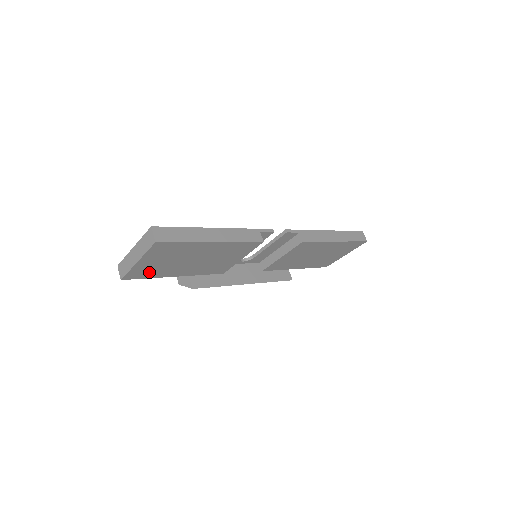
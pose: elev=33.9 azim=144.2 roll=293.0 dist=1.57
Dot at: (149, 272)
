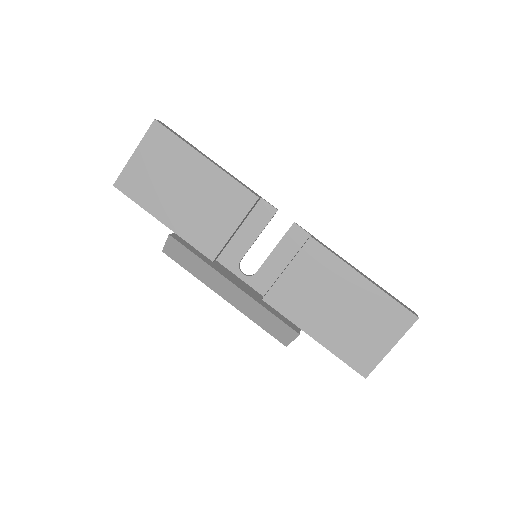
Dot at: (139, 188)
